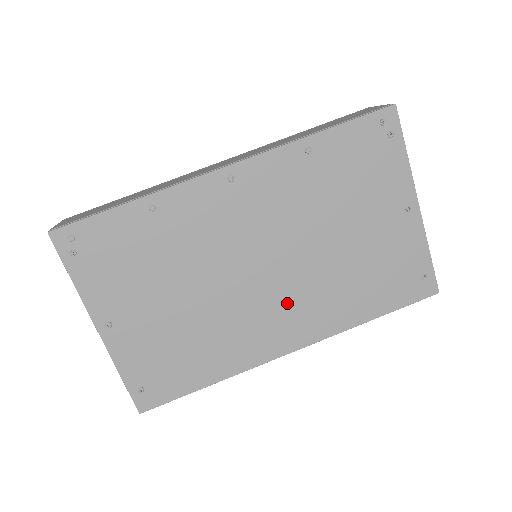
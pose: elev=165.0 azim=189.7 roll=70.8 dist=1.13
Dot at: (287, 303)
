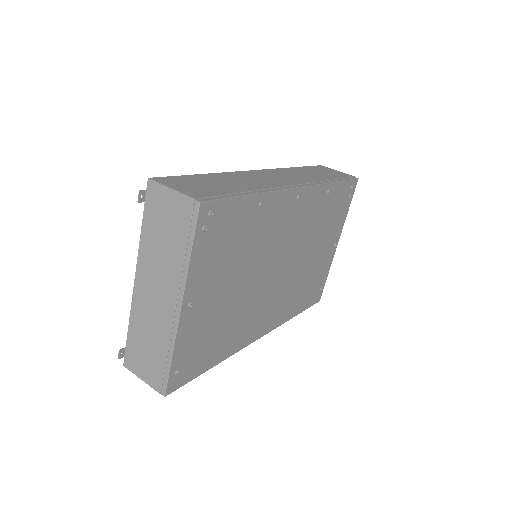
Dot at: (275, 299)
